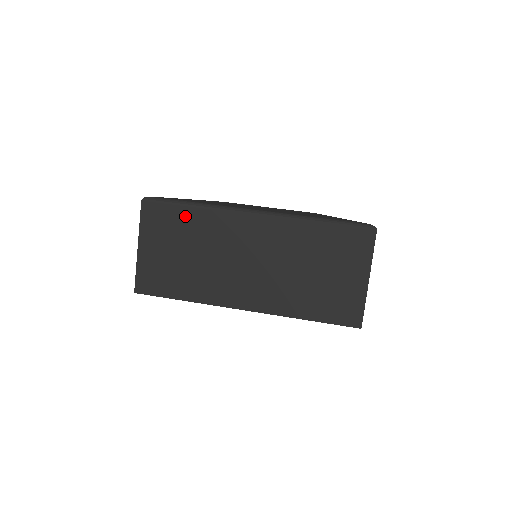
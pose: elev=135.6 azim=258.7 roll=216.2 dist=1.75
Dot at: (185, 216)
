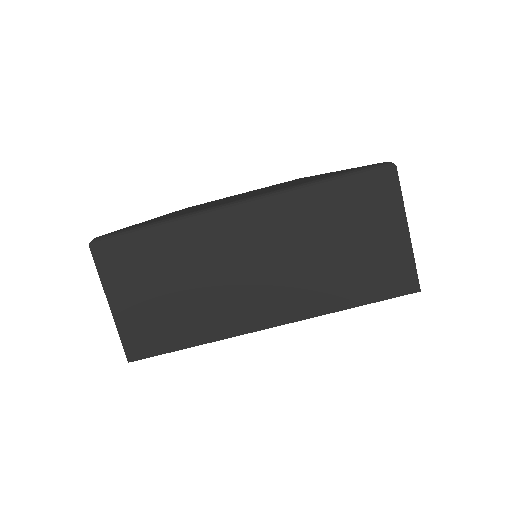
Dot at: (153, 243)
